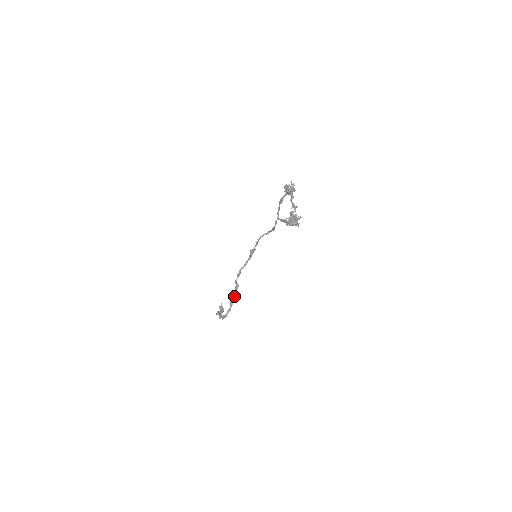
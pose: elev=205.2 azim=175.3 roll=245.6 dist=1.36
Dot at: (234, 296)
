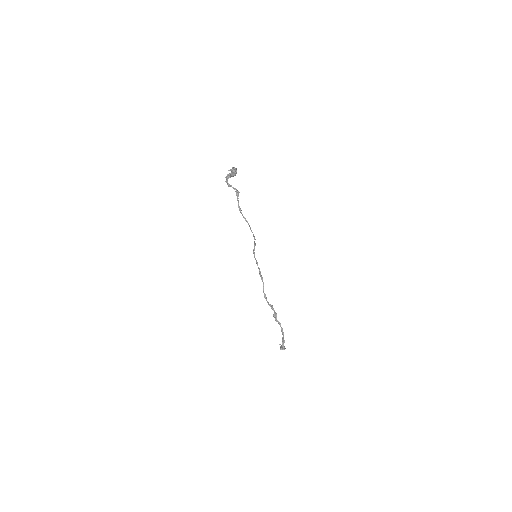
Dot at: (276, 316)
